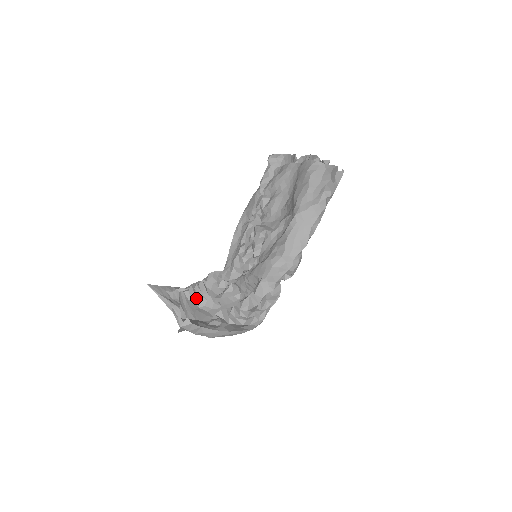
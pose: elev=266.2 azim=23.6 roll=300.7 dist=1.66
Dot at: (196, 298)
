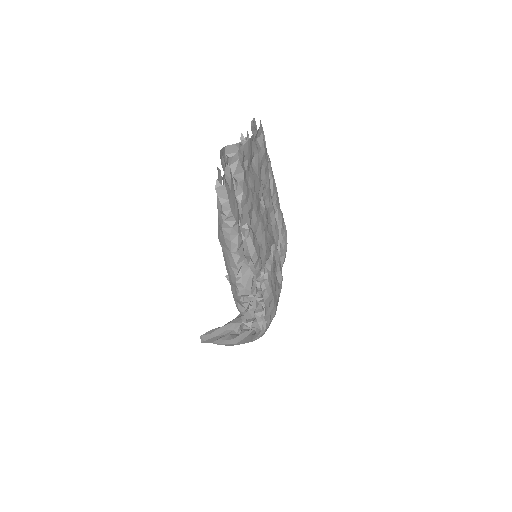
Dot at: occluded
